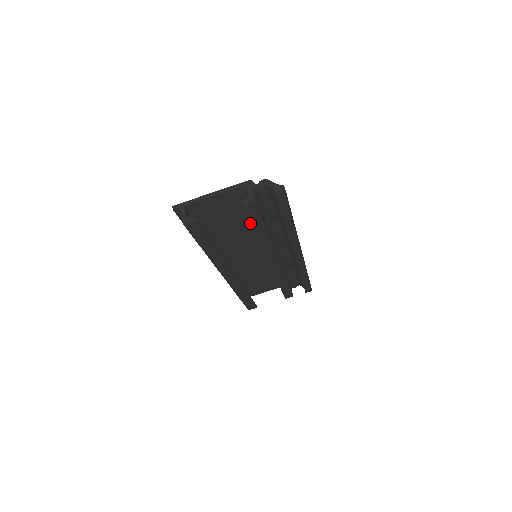
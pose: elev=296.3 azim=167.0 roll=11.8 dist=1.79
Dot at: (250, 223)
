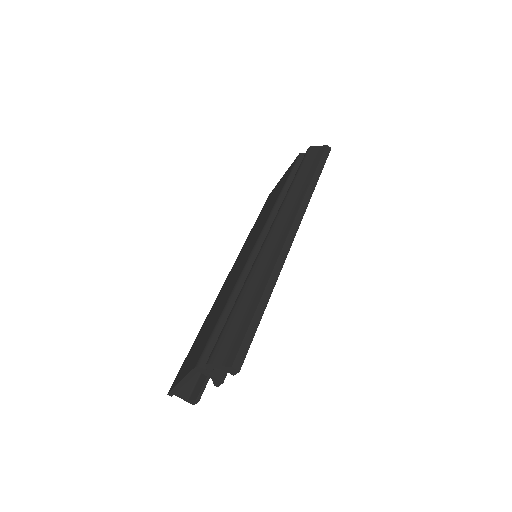
Dot at: occluded
